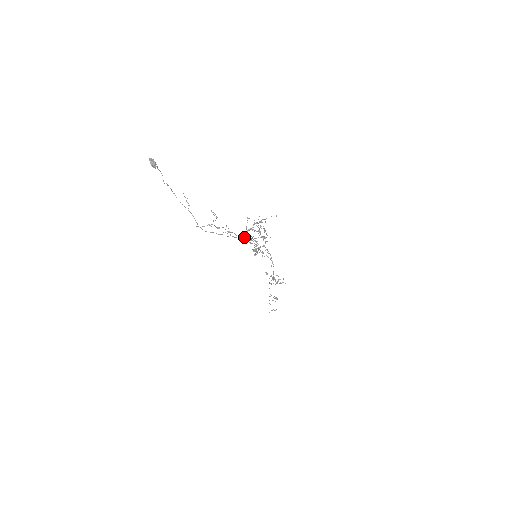
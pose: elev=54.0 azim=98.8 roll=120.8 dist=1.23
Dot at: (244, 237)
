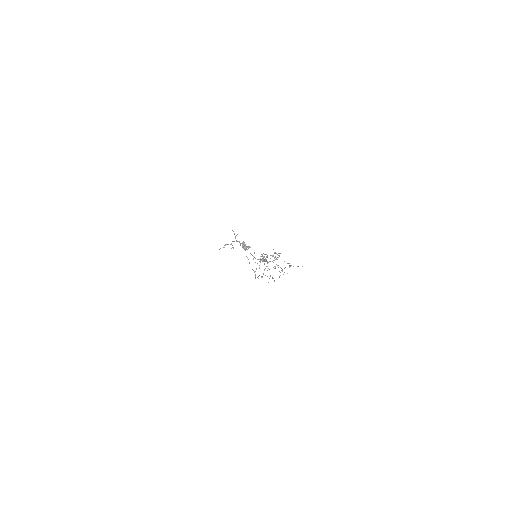
Dot at: occluded
